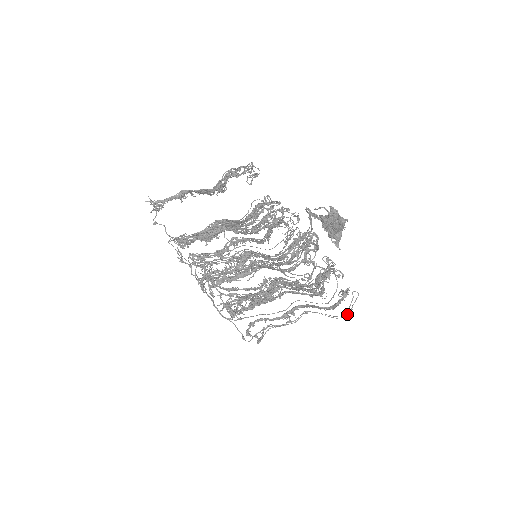
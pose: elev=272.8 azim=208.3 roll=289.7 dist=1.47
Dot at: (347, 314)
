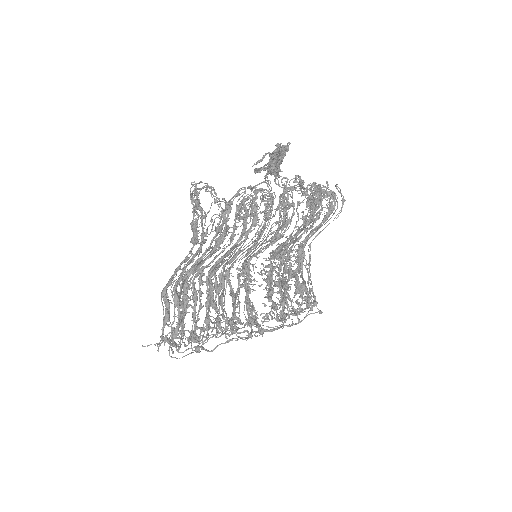
Dot at: occluded
